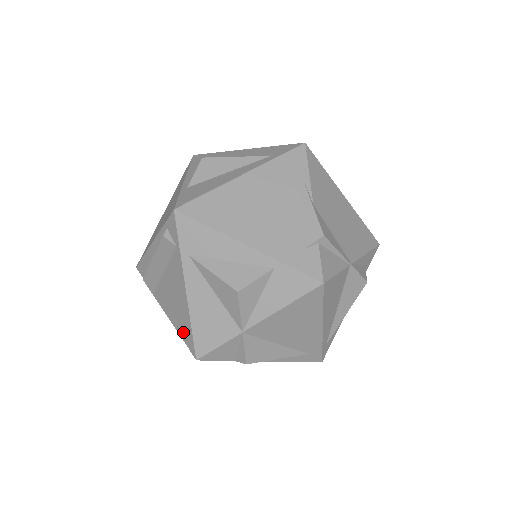
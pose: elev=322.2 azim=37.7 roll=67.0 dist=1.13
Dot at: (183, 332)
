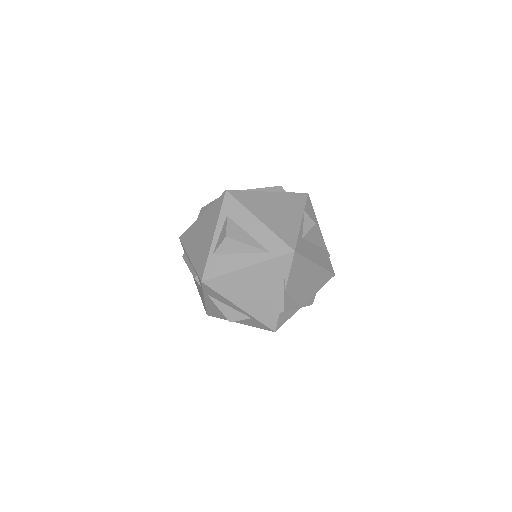
Dot at: occluded
